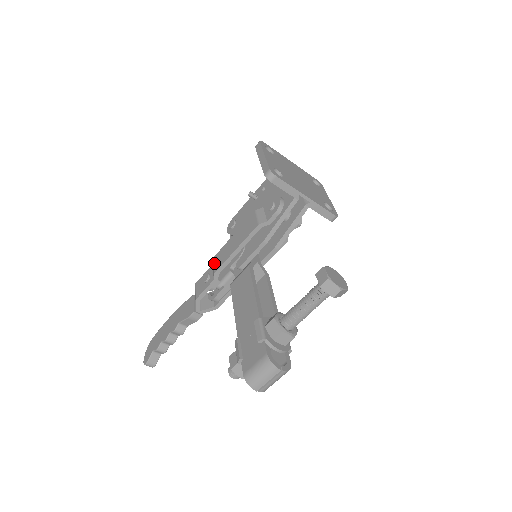
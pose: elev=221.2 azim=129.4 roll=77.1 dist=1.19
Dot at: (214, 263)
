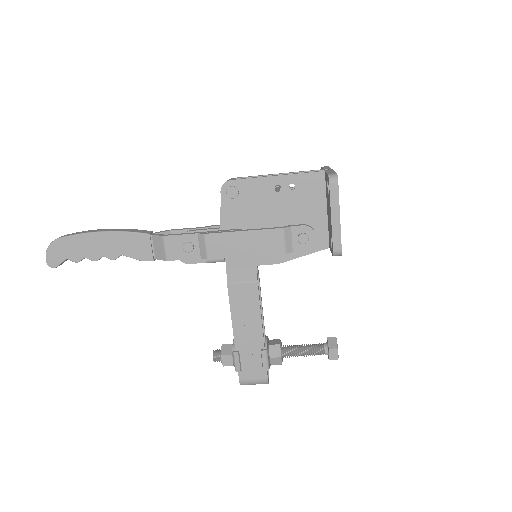
Dot at: (208, 245)
